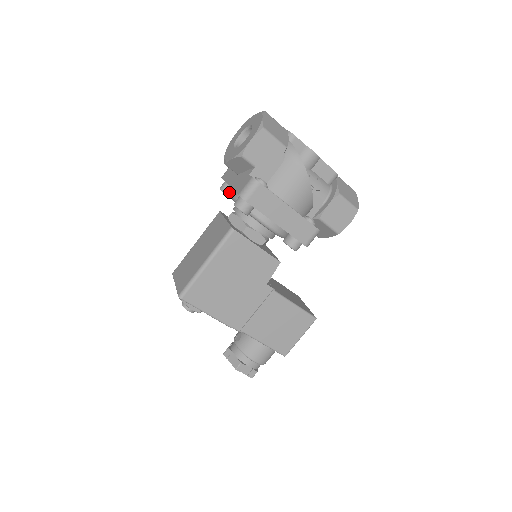
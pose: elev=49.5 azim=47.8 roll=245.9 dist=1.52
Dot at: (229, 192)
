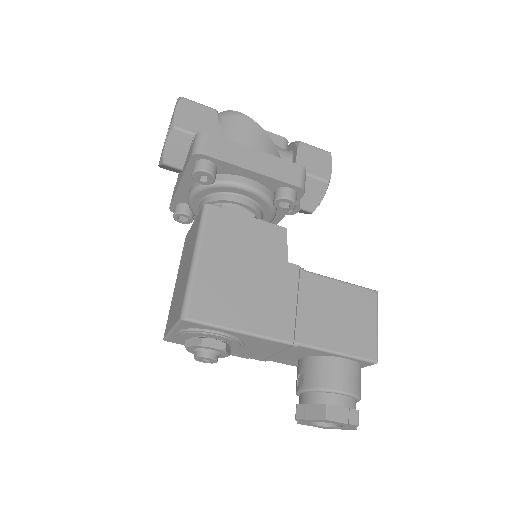
Dot at: (185, 210)
